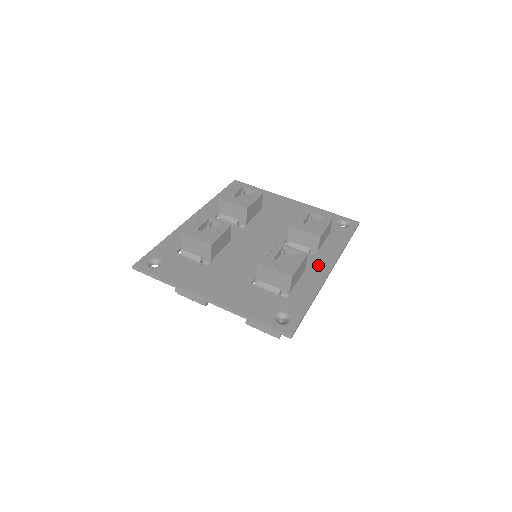
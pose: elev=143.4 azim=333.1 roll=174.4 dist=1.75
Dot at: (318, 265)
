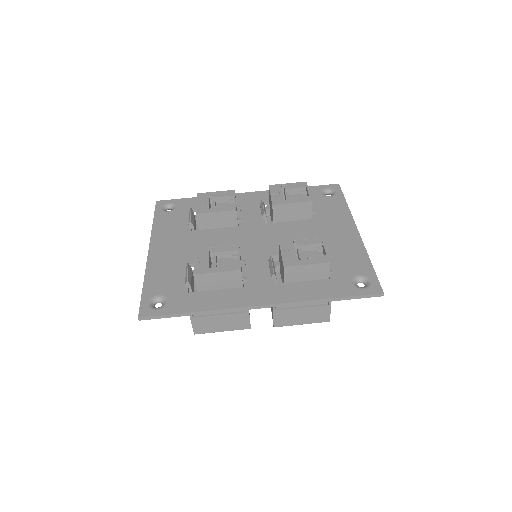
Dot at: (259, 293)
